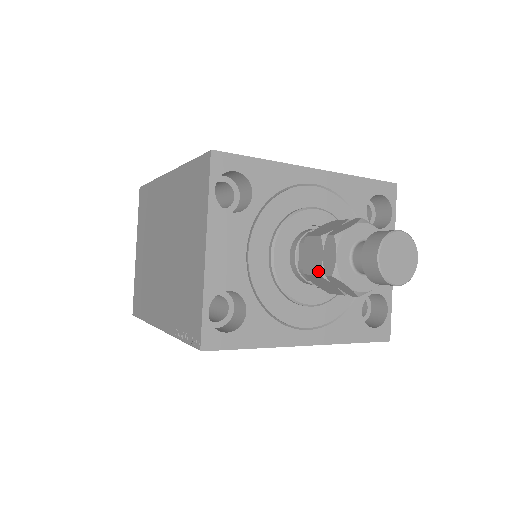
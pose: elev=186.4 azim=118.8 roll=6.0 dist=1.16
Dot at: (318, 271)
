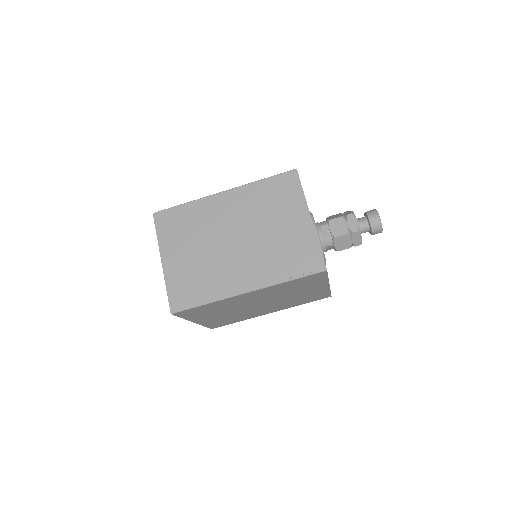
Dot at: (347, 232)
